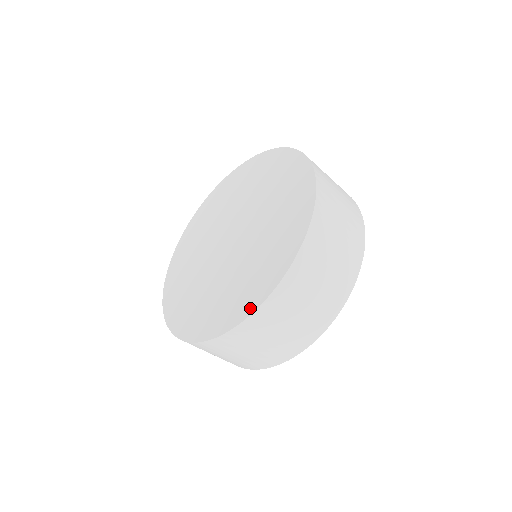
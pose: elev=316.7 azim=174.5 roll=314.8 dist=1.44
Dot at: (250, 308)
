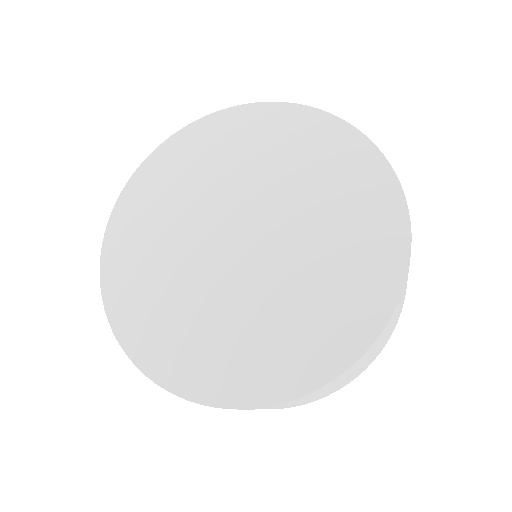
Dot at: (368, 331)
